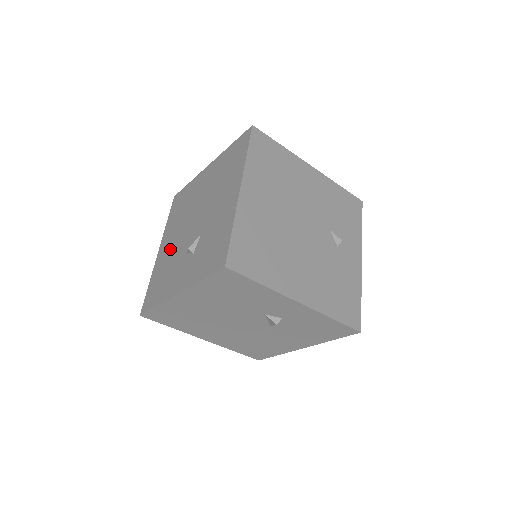
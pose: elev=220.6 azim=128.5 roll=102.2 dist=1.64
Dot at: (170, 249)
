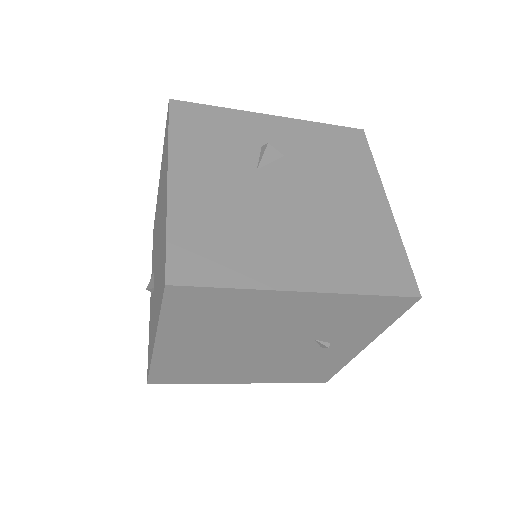
Dot at: (157, 215)
